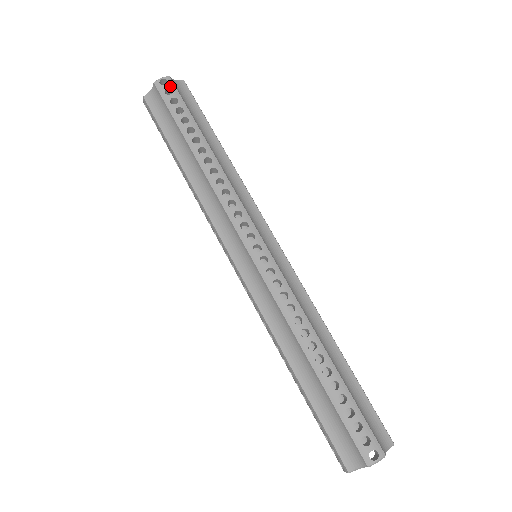
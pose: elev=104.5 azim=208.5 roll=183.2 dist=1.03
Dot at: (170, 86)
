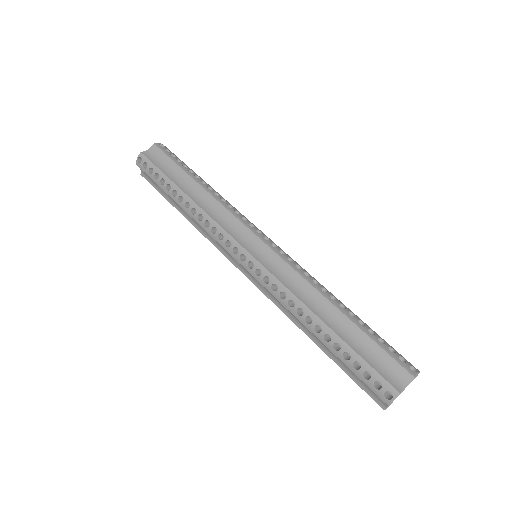
Dot at: (144, 160)
